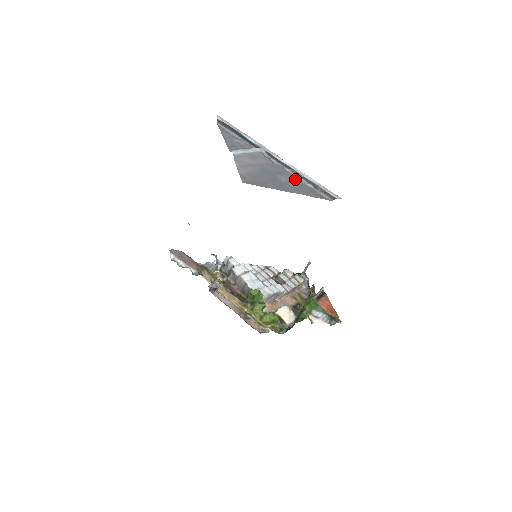
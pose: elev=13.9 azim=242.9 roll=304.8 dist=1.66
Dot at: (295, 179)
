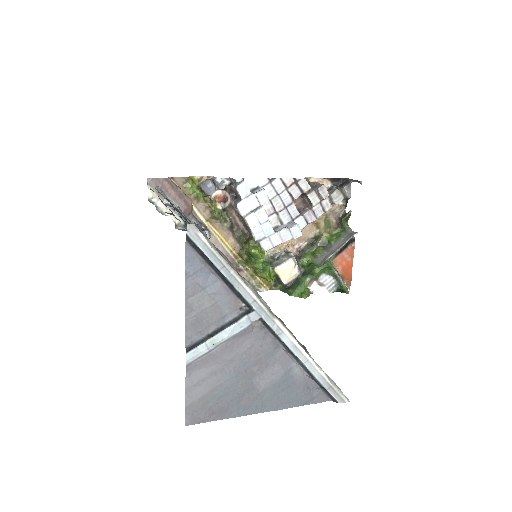
Dot at: (288, 373)
